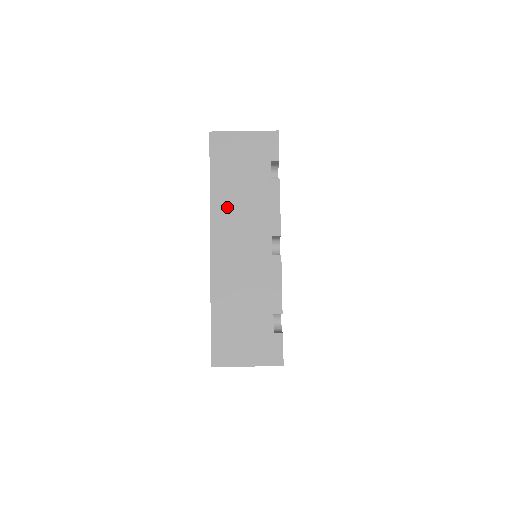
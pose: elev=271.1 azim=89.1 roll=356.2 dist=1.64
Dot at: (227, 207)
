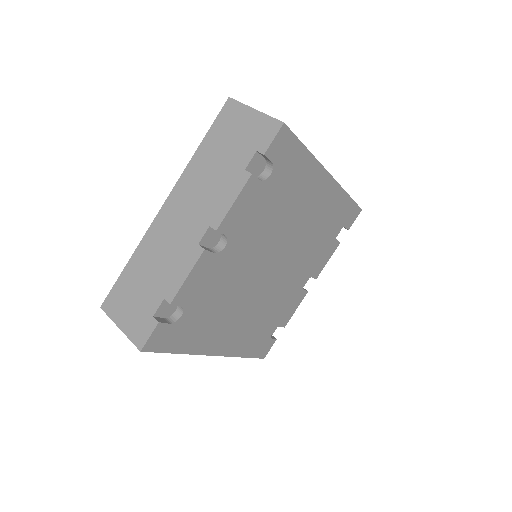
Dot at: (196, 176)
